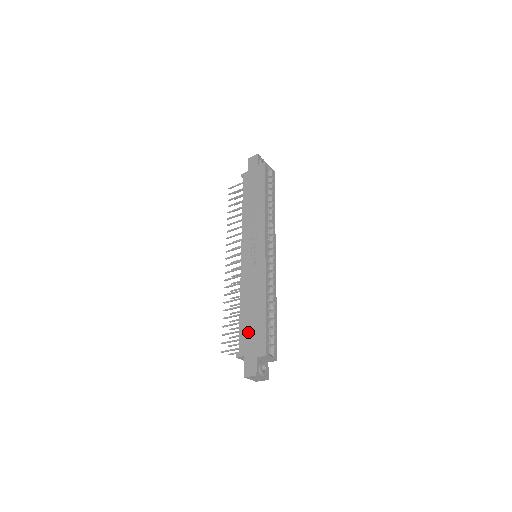
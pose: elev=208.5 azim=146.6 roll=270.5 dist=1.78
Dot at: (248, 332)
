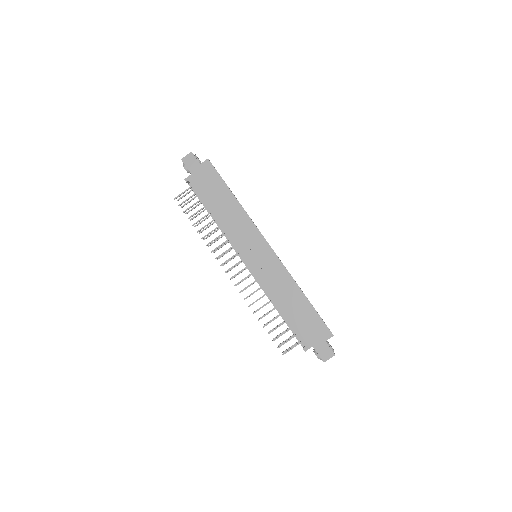
Dot at: (303, 326)
